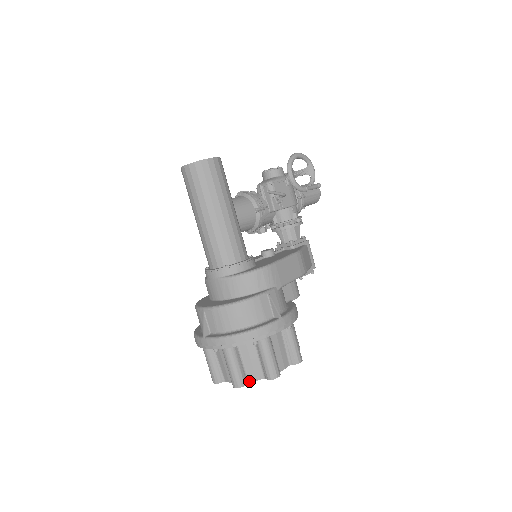
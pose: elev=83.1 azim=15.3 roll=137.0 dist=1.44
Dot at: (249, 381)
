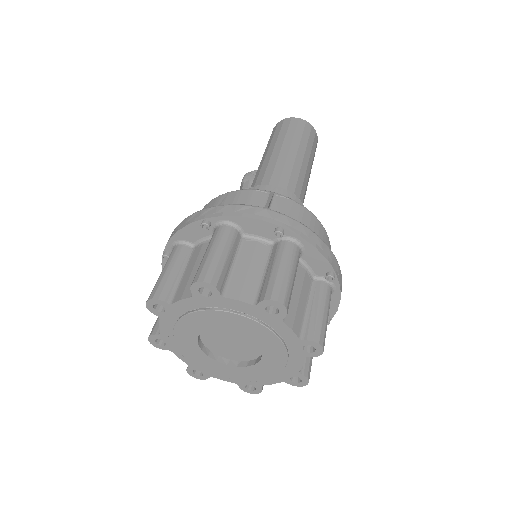
Dot at: (283, 319)
